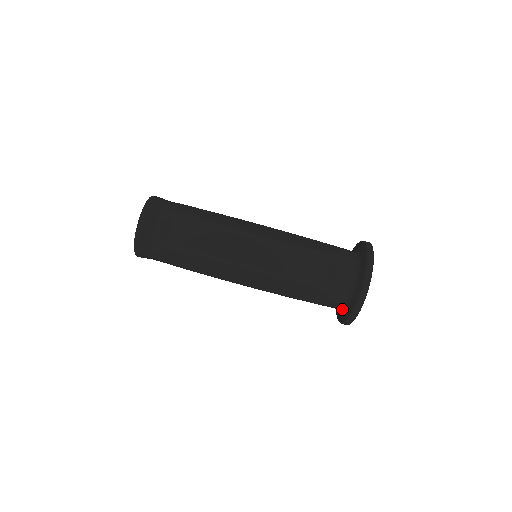
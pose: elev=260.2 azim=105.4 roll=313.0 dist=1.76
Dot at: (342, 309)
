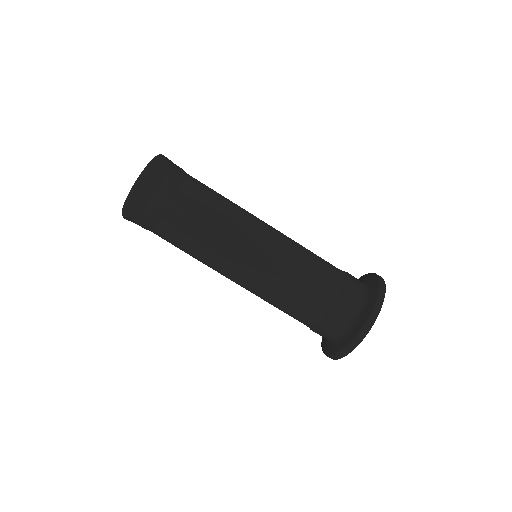
Dot at: (339, 337)
